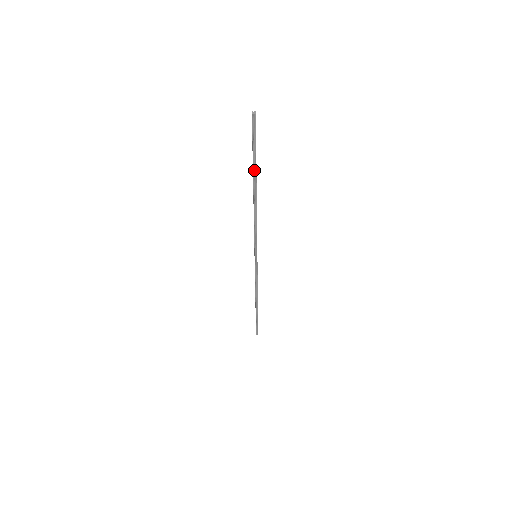
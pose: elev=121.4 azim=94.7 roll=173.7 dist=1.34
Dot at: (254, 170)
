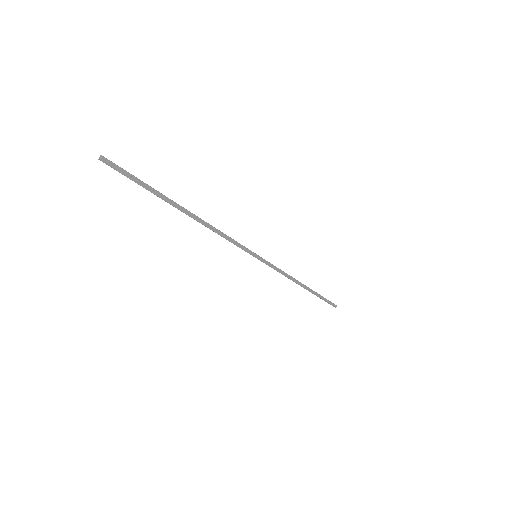
Dot at: (162, 198)
